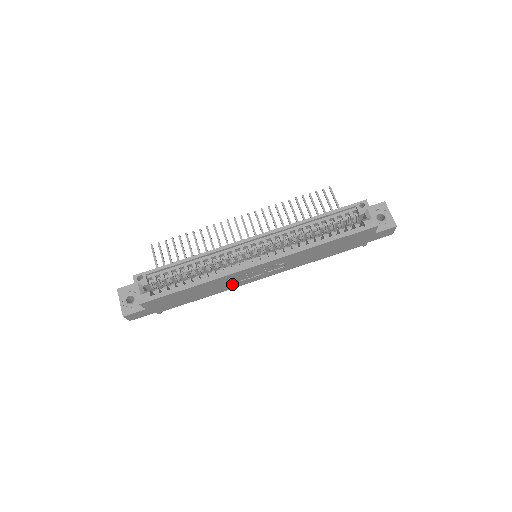
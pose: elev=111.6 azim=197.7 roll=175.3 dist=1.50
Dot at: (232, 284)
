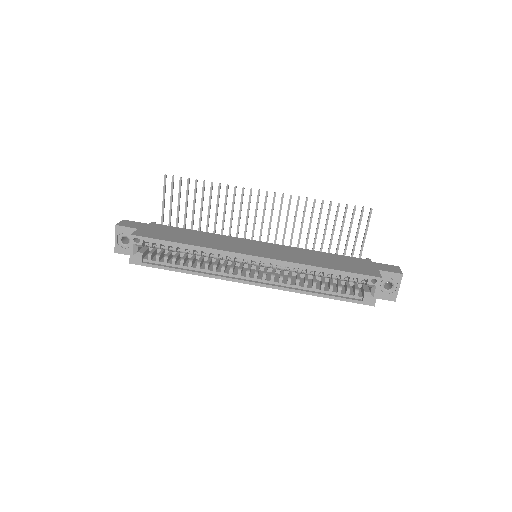
Dot at: occluded
